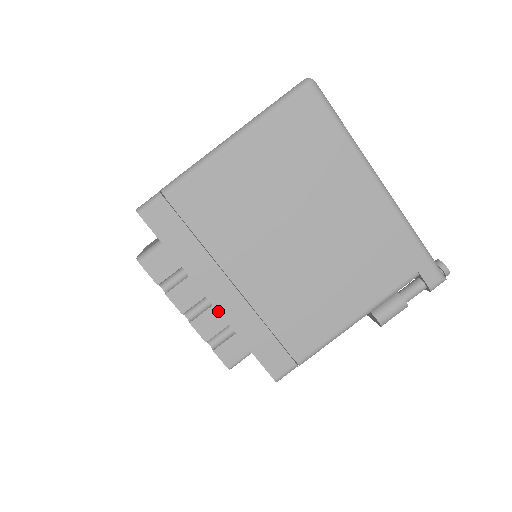
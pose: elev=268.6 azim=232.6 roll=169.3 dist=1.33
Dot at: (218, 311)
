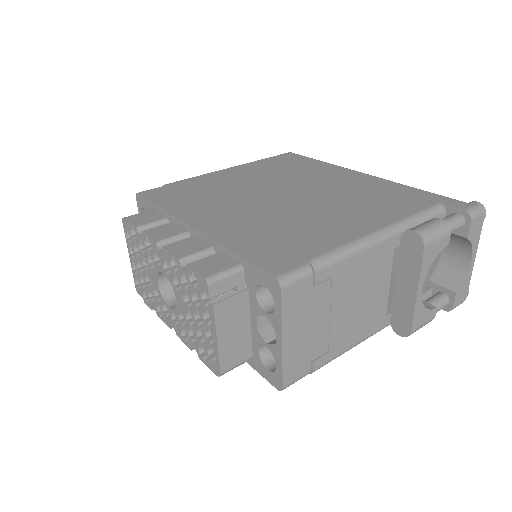
Dot at: (200, 231)
